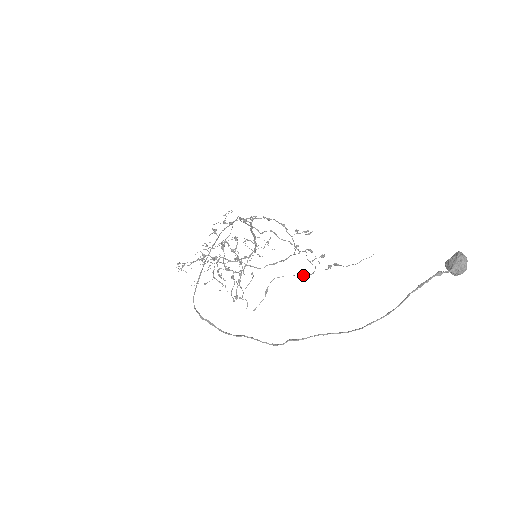
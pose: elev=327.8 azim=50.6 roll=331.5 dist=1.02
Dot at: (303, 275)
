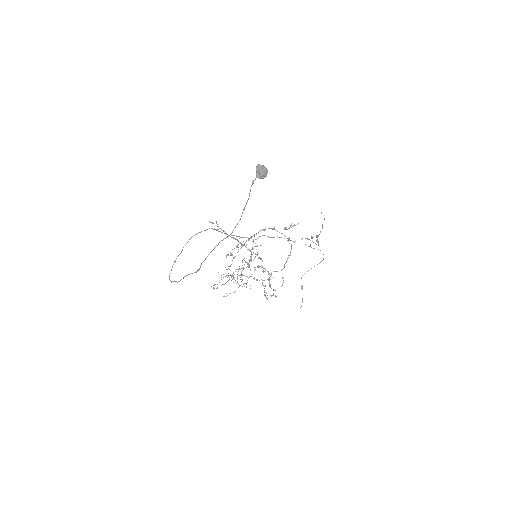
Dot at: (320, 262)
